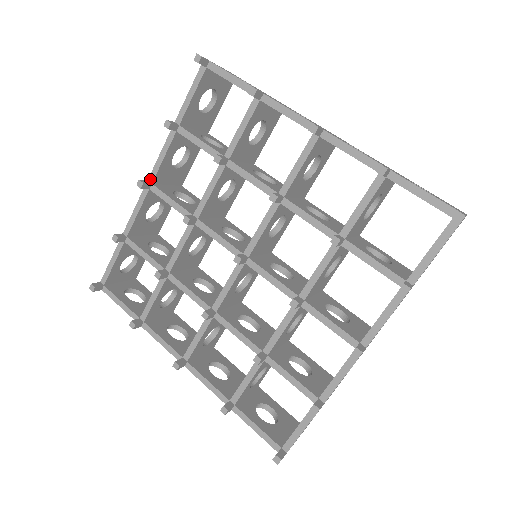
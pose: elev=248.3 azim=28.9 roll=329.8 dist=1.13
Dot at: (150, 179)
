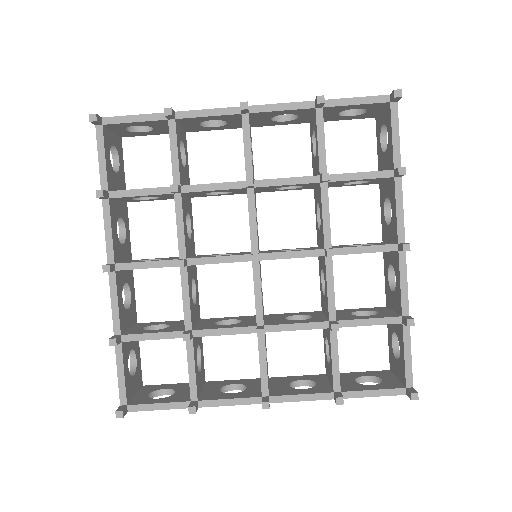
Dot at: (252, 108)
